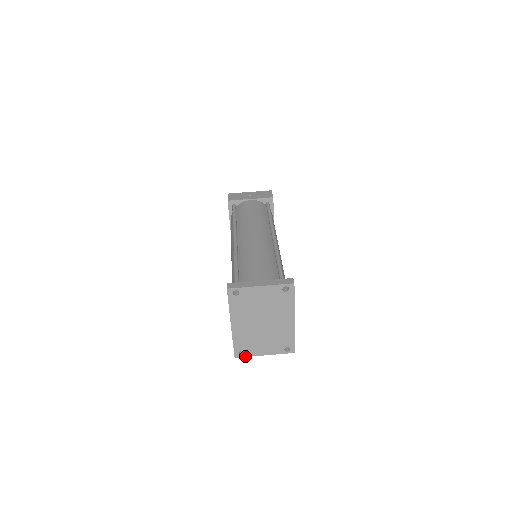
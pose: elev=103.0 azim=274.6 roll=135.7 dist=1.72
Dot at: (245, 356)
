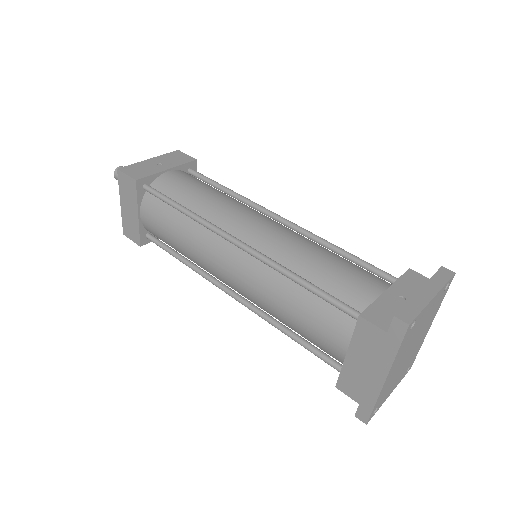
Dot at: occluded
